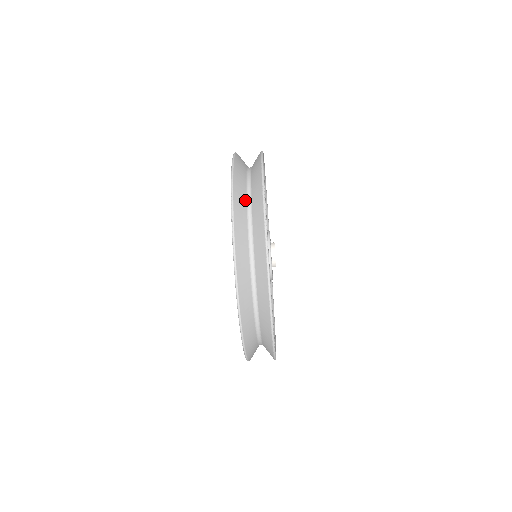
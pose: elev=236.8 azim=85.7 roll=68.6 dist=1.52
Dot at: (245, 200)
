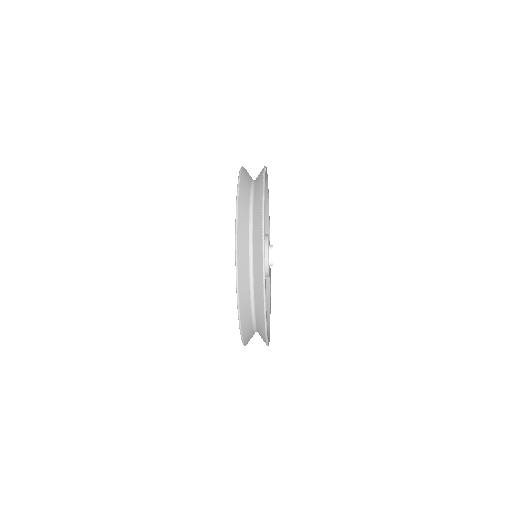
Dot at: (250, 311)
